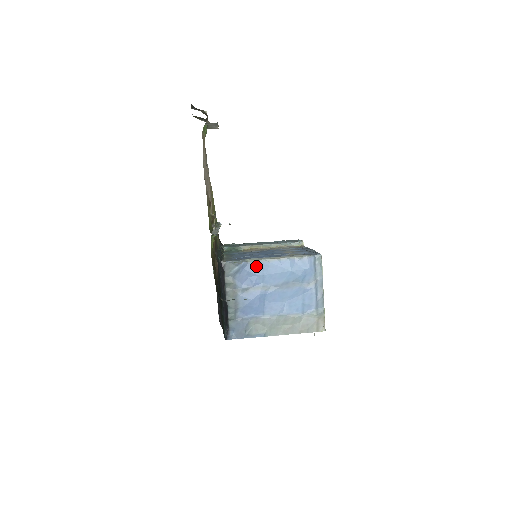
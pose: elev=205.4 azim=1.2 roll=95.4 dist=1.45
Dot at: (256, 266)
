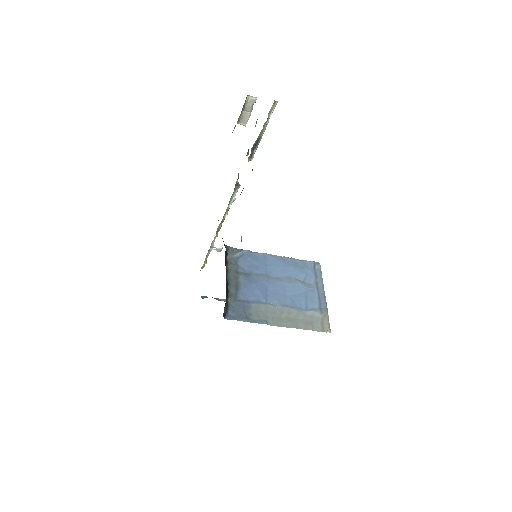
Dot at: (259, 257)
